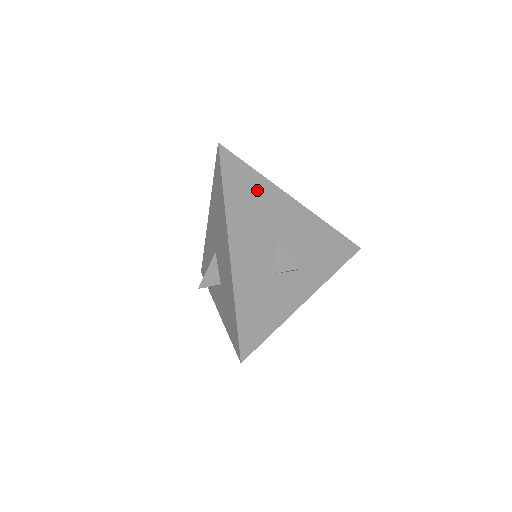
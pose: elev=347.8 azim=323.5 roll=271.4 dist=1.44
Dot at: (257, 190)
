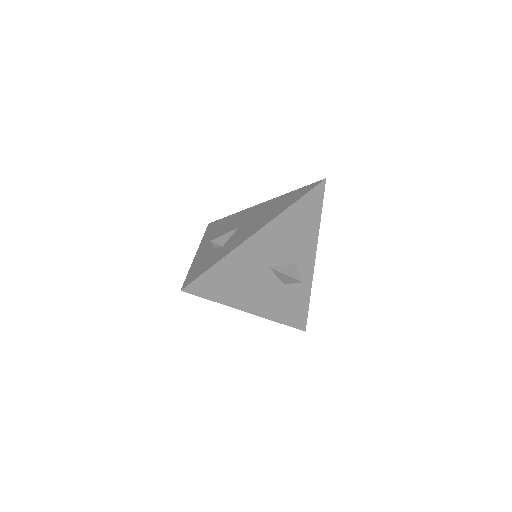
Dot at: (230, 269)
